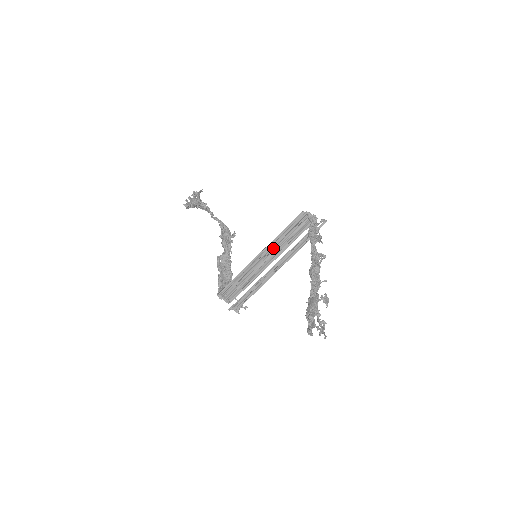
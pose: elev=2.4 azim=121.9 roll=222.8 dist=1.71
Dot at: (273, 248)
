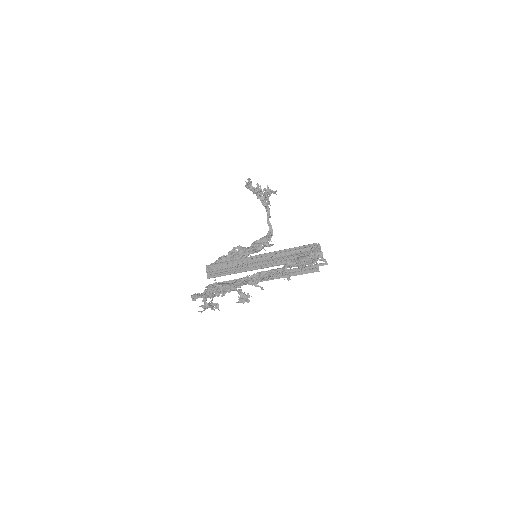
Dot at: (272, 258)
